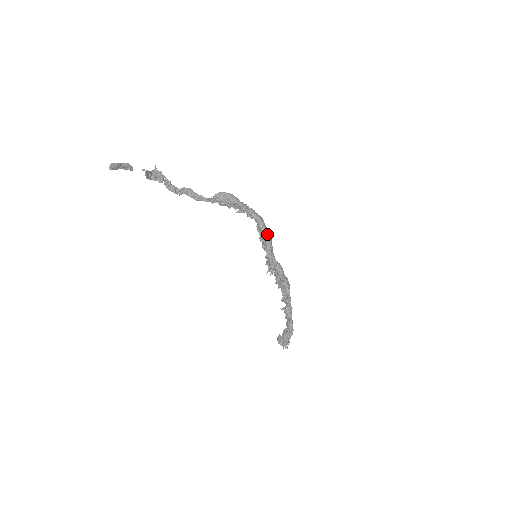
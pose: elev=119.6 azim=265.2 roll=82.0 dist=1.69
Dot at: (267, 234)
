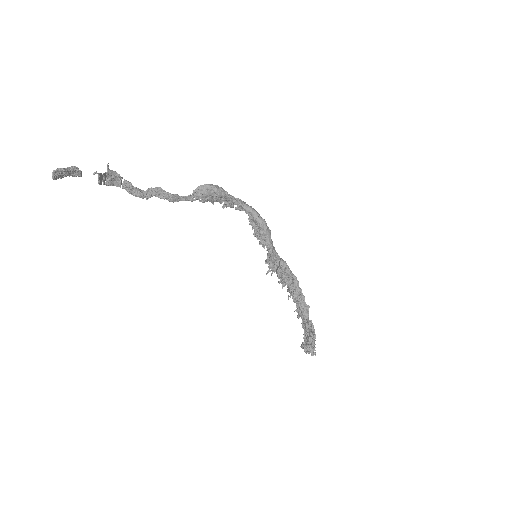
Dot at: (266, 226)
